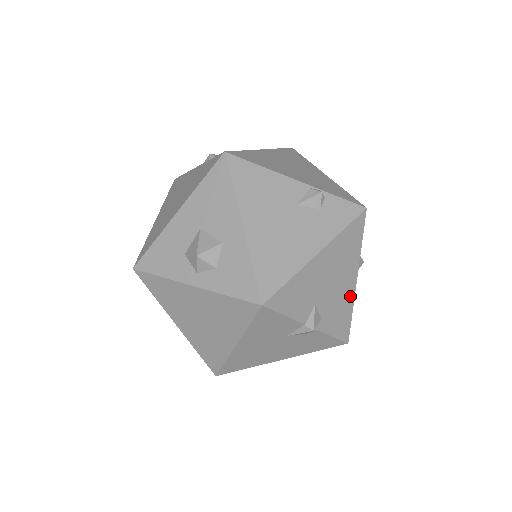
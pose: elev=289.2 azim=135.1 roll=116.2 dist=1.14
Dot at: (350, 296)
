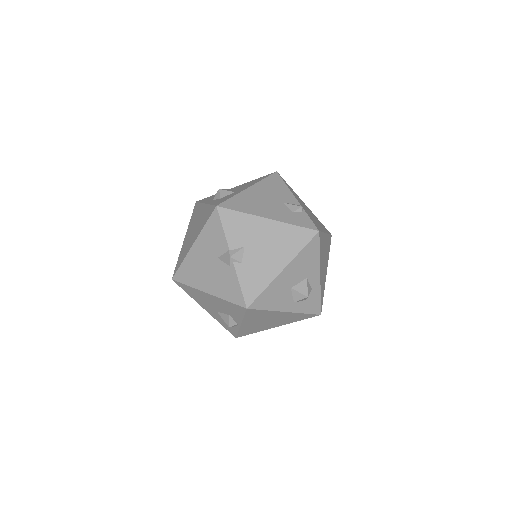
Dot at: (271, 275)
